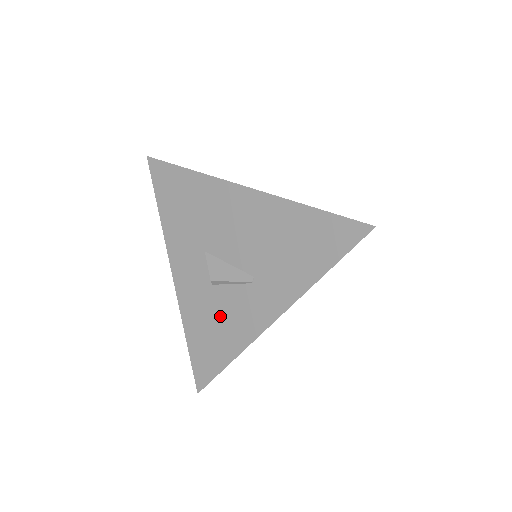
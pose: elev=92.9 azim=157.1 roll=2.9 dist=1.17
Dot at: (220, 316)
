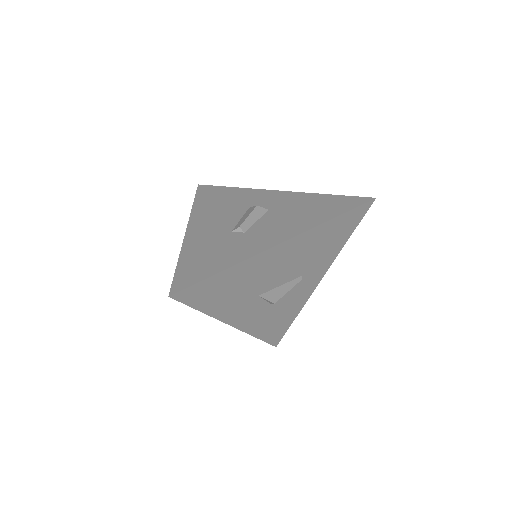
Dot at: (282, 310)
